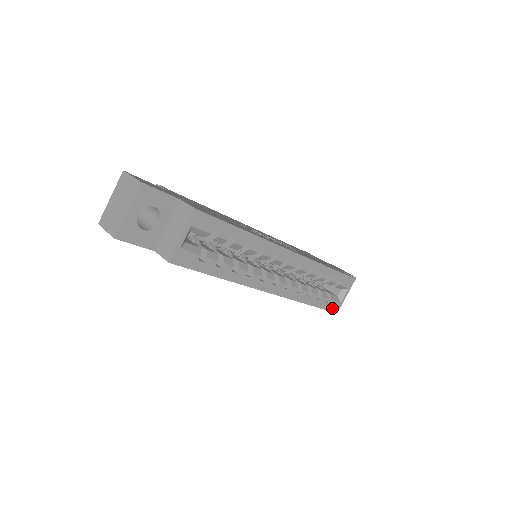
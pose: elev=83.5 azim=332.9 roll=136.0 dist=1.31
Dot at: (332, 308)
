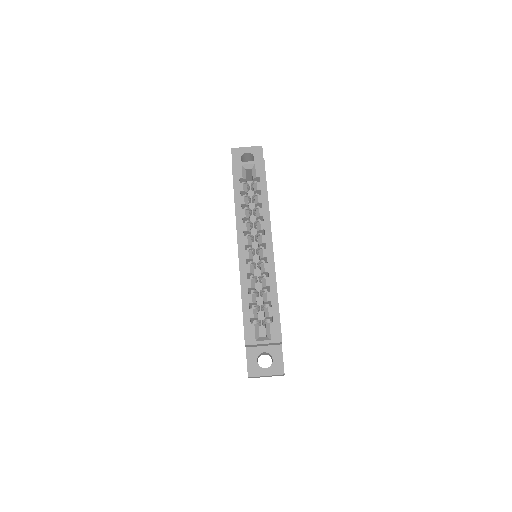
Dot at: (248, 333)
